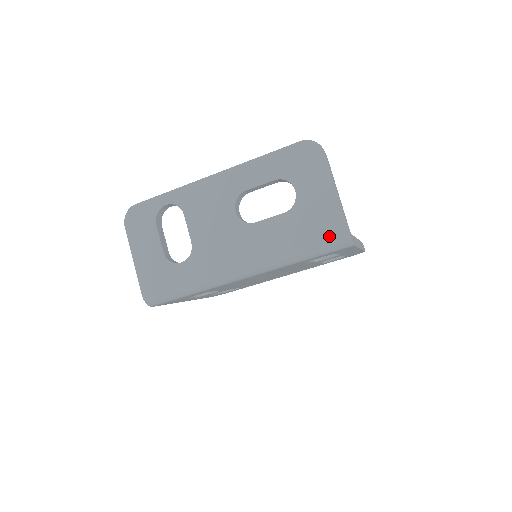
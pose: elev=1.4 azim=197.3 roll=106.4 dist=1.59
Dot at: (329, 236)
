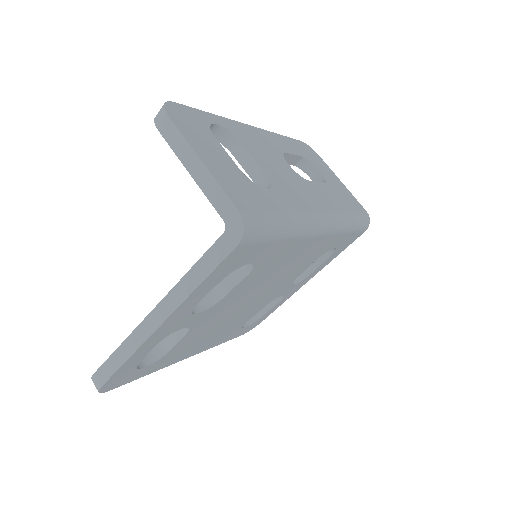
Dot at: (360, 211)
